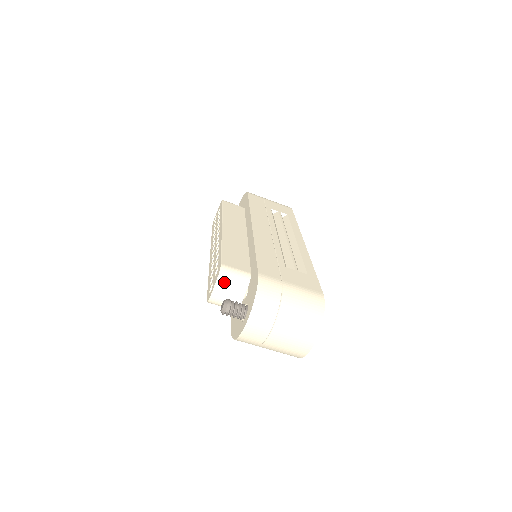
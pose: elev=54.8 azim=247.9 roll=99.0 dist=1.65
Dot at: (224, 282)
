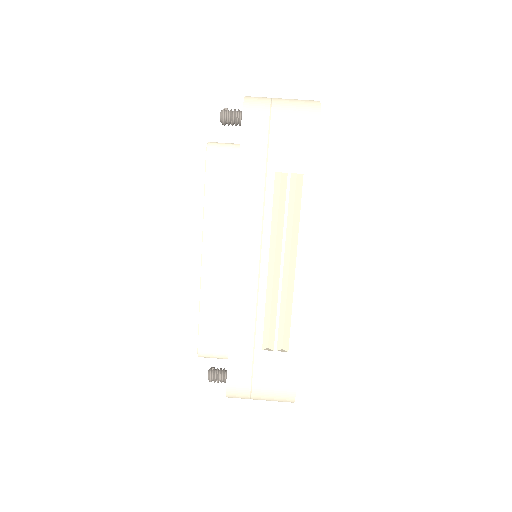
Dot at: occluded
